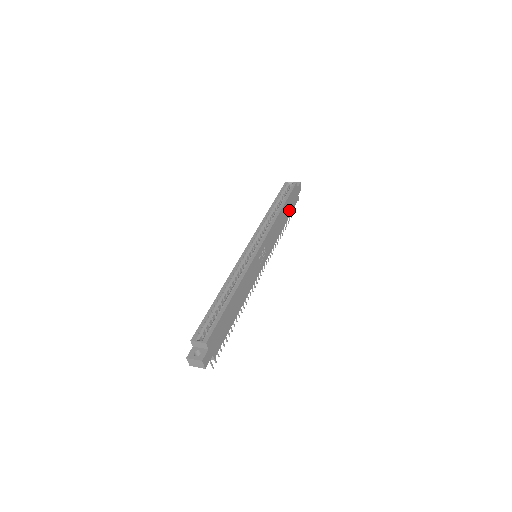
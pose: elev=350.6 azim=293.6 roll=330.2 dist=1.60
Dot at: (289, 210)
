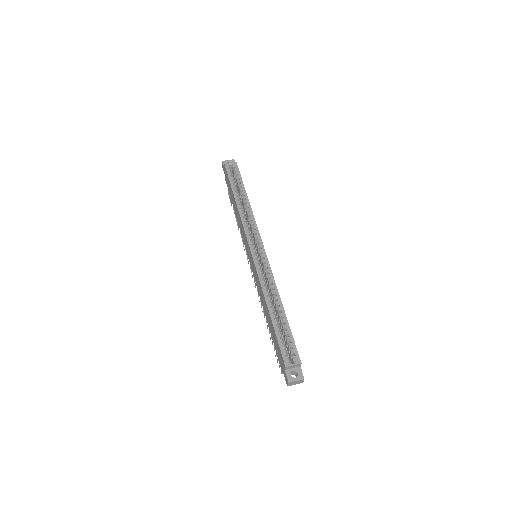
Dot at: occluded
